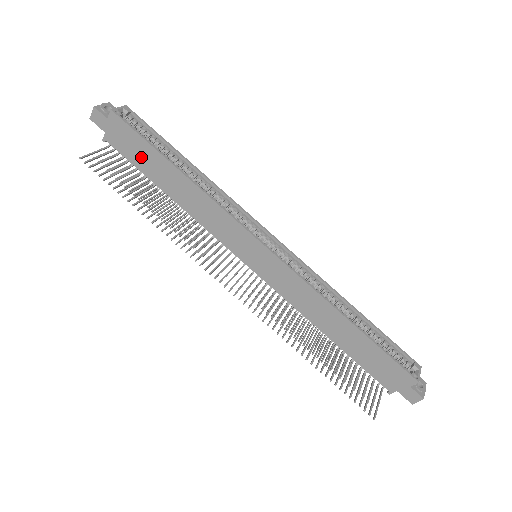
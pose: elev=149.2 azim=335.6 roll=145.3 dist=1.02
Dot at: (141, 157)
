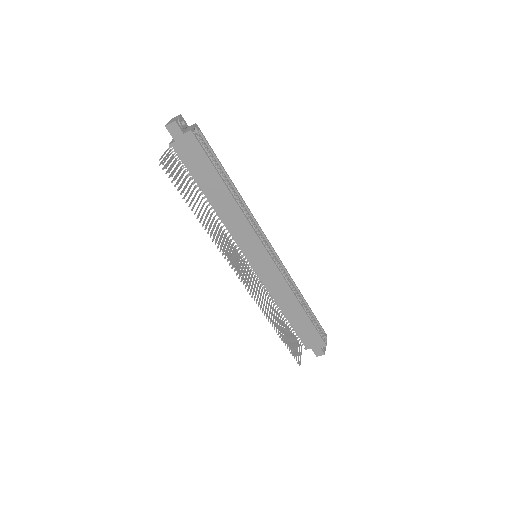
Dot at: (200, 170)
